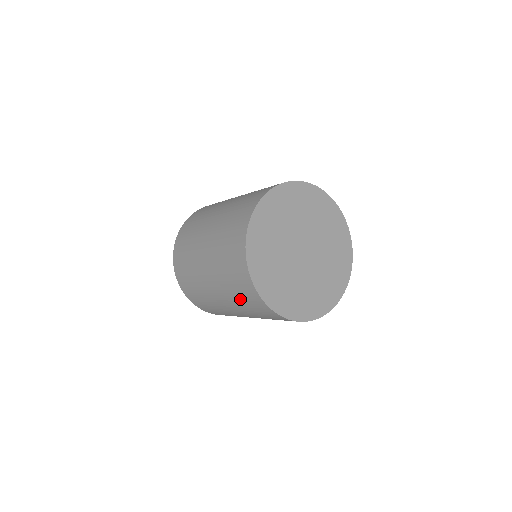
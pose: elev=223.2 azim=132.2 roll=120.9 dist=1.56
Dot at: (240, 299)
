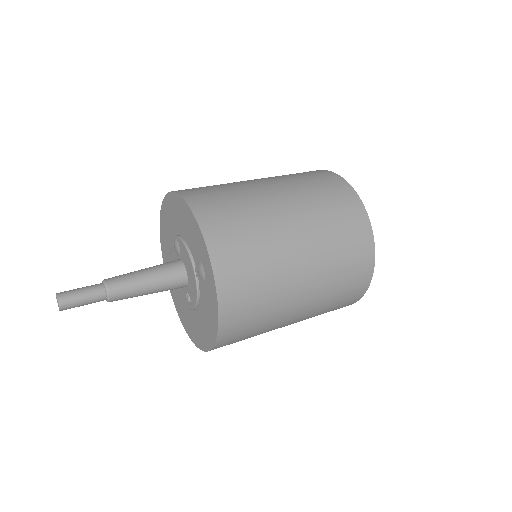
Dot at: (329, 211)
